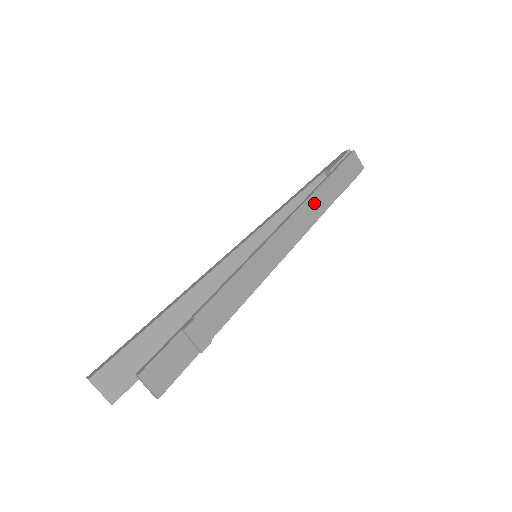
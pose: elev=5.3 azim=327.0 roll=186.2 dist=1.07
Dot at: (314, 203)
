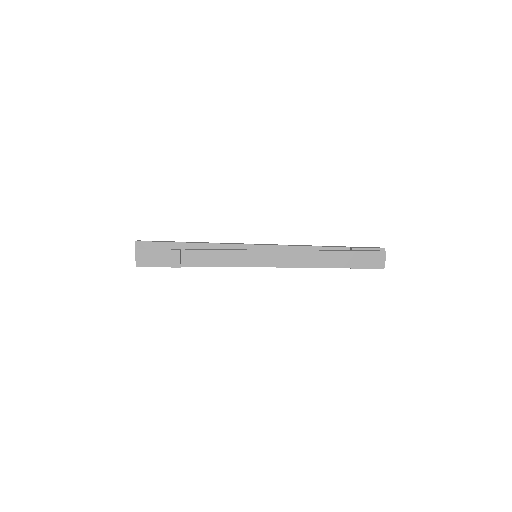
Dot at: (315, 256)
